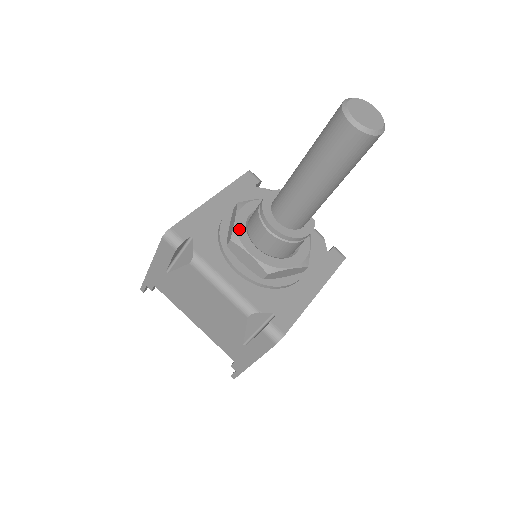
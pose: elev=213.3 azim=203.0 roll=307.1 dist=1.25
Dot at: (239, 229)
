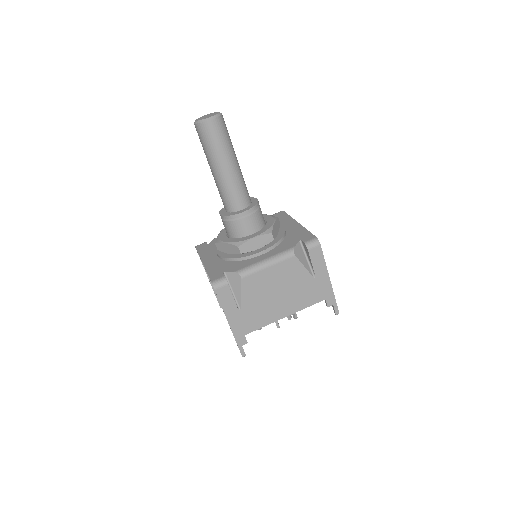
Dot at: (234, 241)
